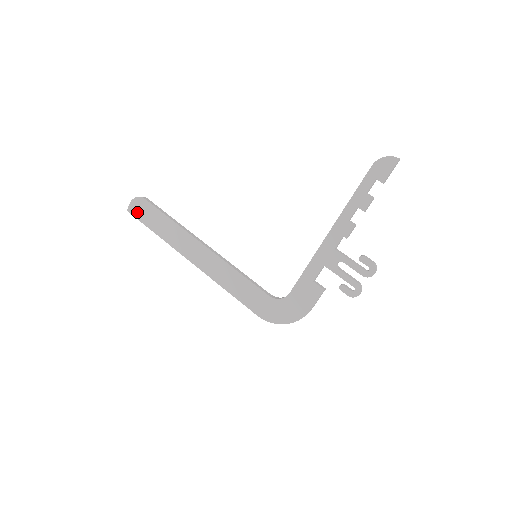
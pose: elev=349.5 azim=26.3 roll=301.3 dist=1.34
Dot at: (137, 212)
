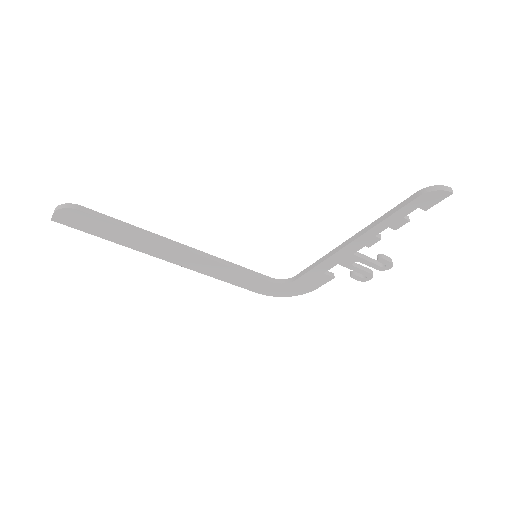
Dot at: (70, 222)
